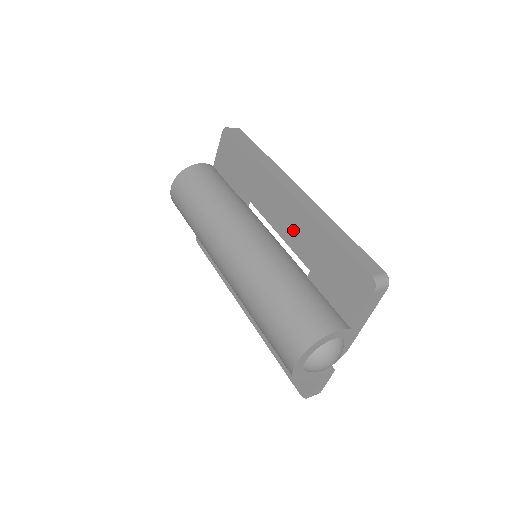
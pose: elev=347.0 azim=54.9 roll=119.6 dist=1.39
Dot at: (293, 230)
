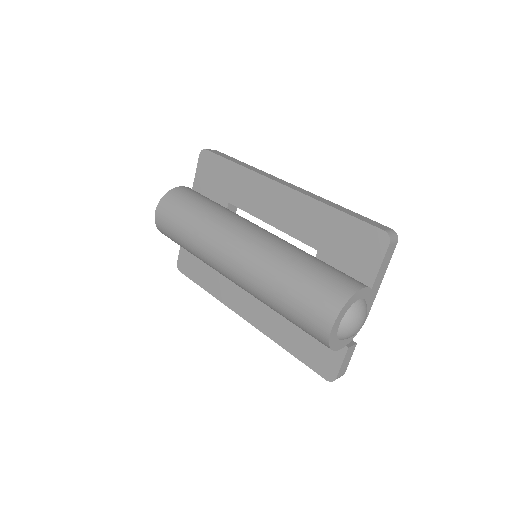
Dot at: (293, 219)
